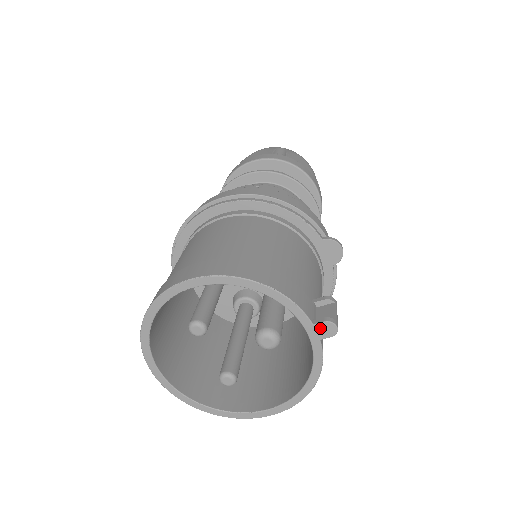
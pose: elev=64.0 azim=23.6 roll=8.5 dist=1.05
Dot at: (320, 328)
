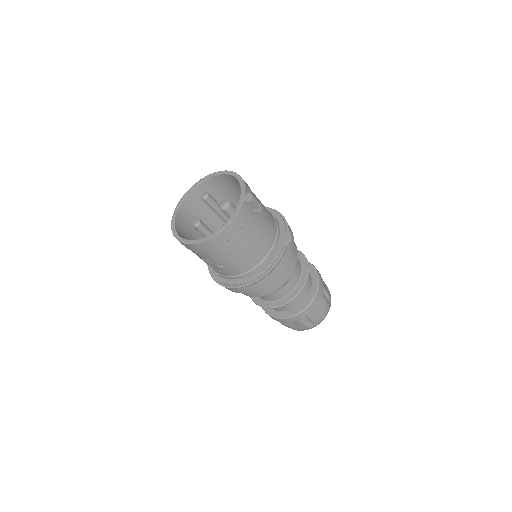
Dot at: (246, 196)
